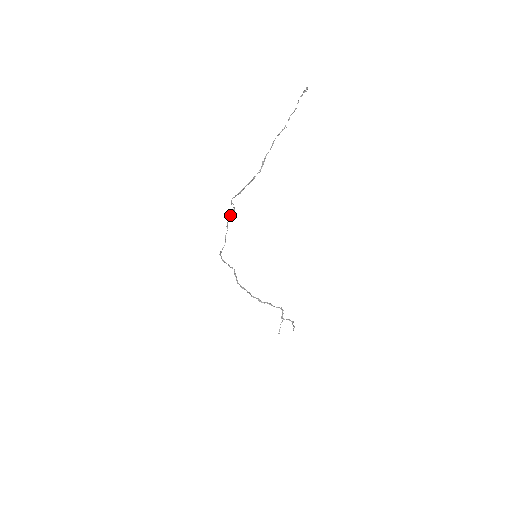
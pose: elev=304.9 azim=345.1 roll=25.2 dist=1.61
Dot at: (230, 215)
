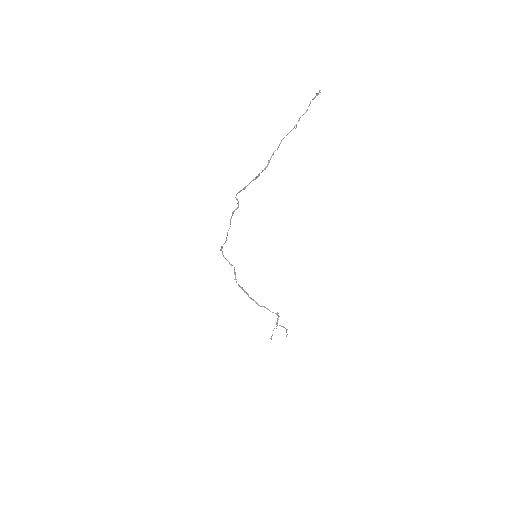
Dot at: (234, 211)
